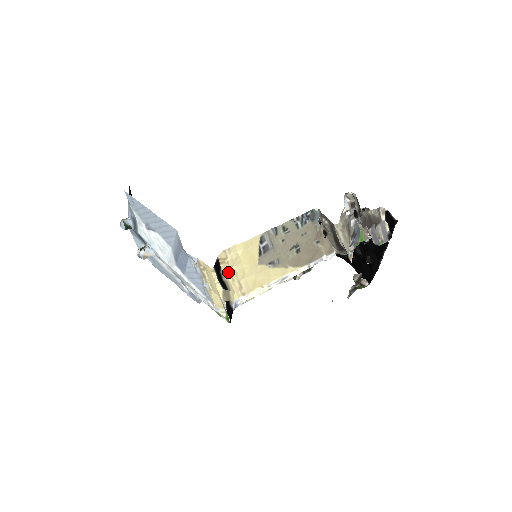
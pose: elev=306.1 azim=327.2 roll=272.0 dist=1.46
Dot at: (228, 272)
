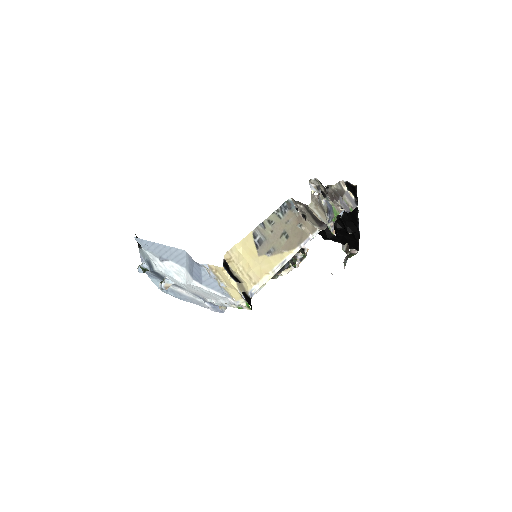
Dot at: (236, 269)
